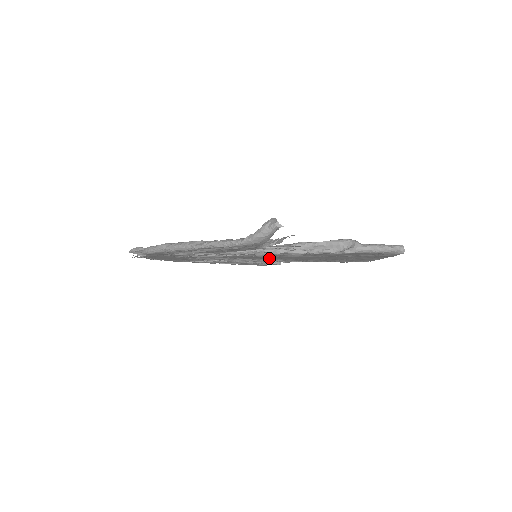
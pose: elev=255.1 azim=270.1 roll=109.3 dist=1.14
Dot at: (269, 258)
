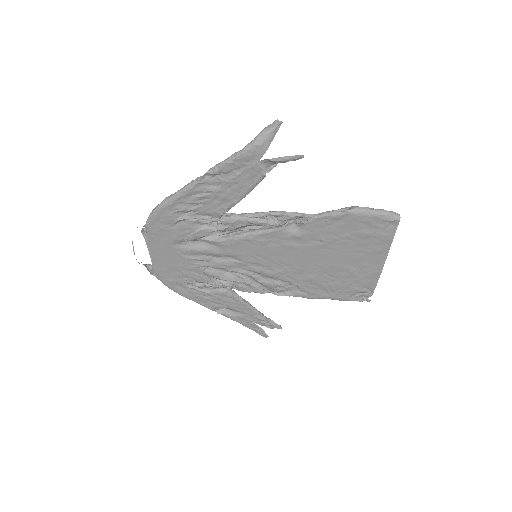
Dot at: (269, 262)
